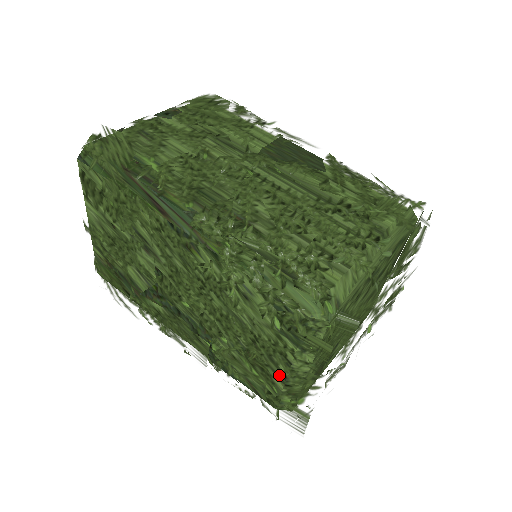
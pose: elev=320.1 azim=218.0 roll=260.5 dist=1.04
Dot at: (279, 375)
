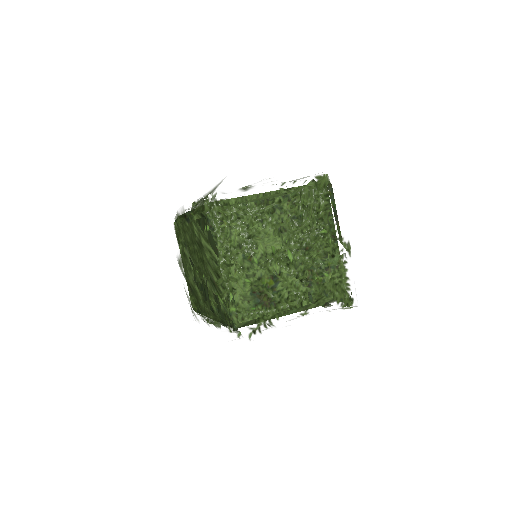
Dot at: (208, 268)
